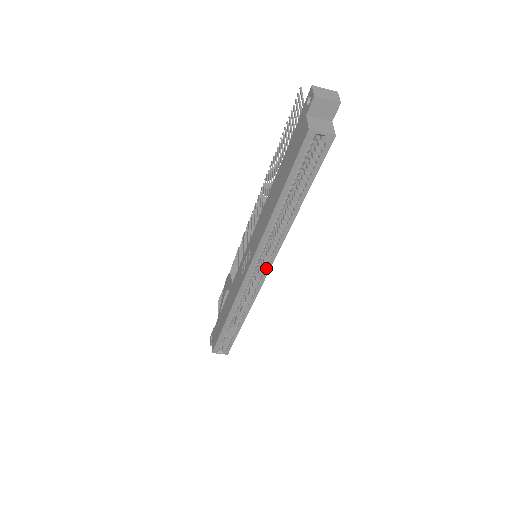
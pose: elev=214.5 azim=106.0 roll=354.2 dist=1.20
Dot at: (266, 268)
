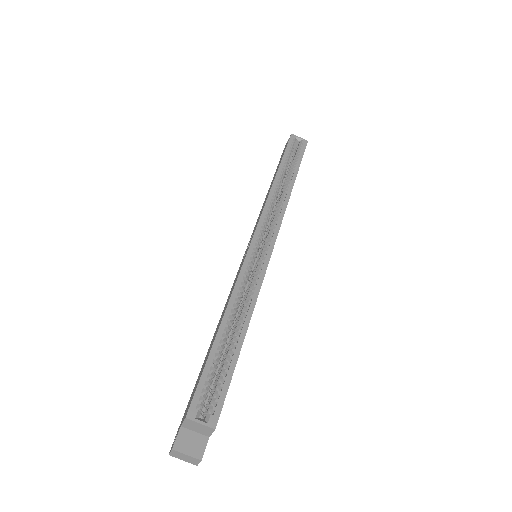
Dot at: (273, 234)
